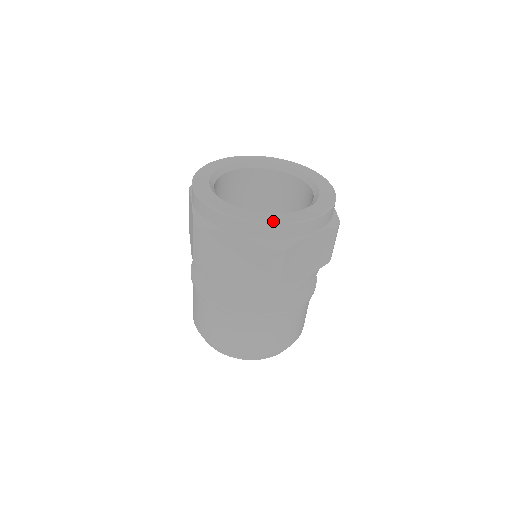
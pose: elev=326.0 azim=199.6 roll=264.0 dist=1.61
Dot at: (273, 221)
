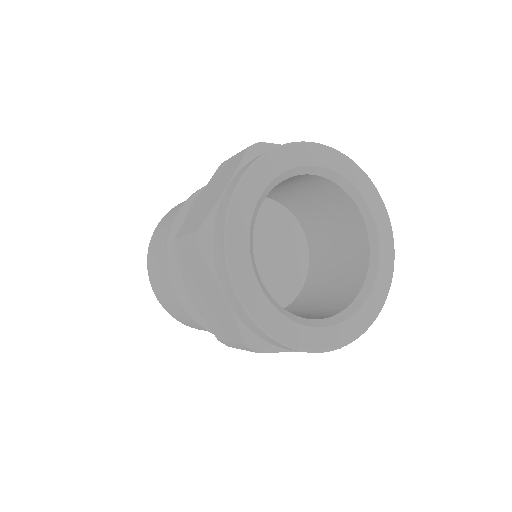
Dot at: (271, 330)
